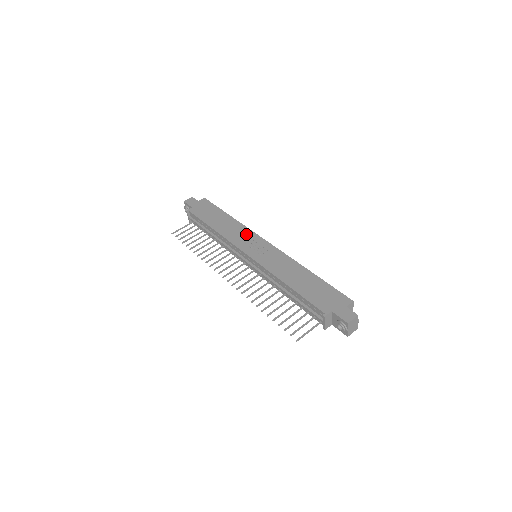
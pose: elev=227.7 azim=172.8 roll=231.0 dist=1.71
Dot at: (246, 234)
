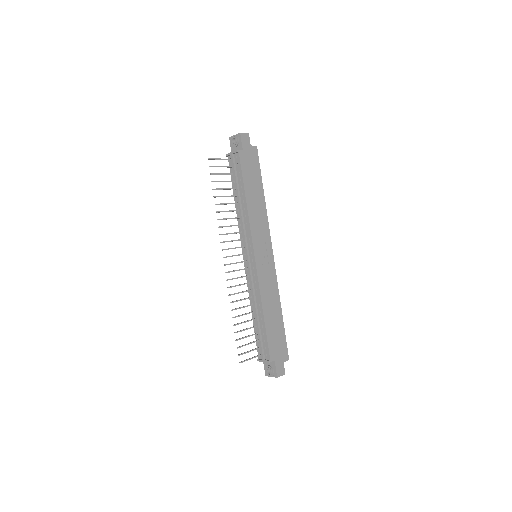
Dot at: (265, 231)
